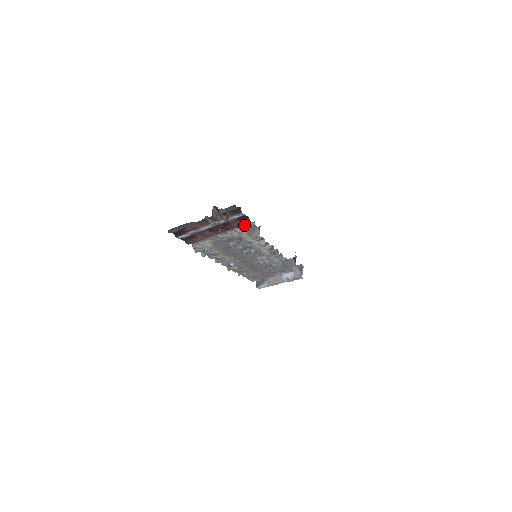
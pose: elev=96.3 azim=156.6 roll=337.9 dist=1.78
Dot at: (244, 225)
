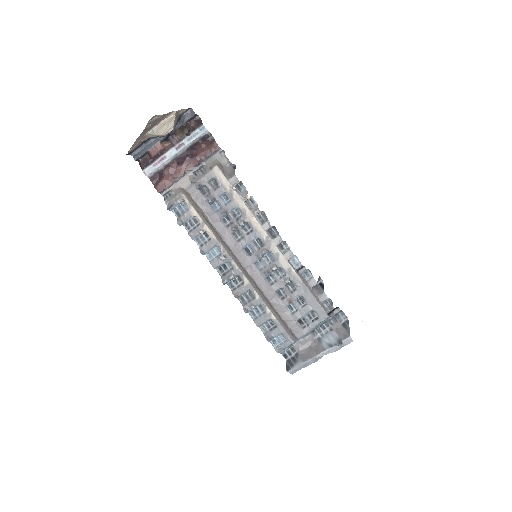
Dot at: (214, 157)
